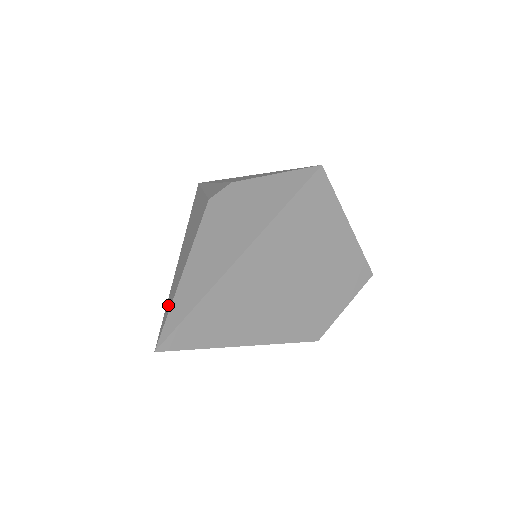
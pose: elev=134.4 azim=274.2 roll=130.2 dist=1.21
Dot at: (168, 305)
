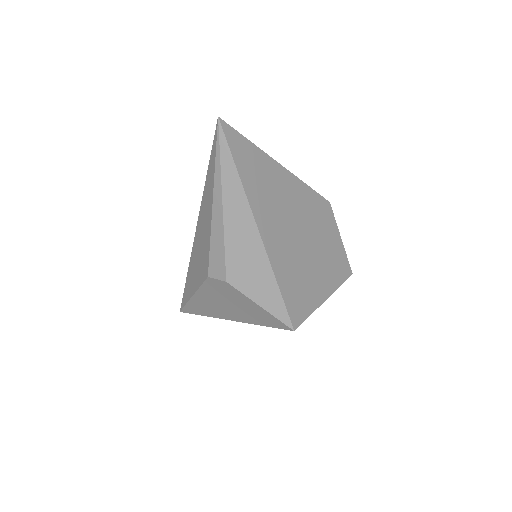
Dot at: (185, 294)
